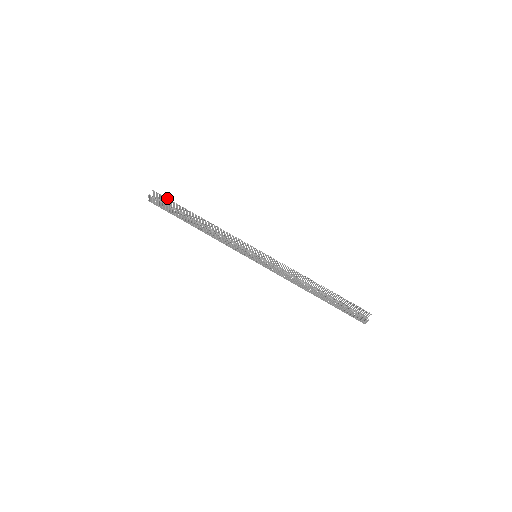
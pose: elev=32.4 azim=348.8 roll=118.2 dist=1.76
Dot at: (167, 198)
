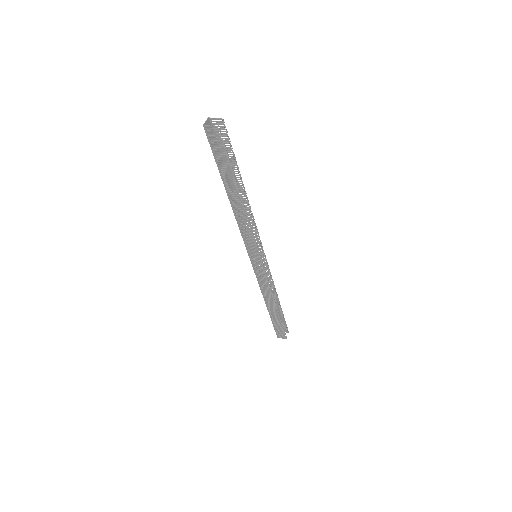
Dot at: occluded
